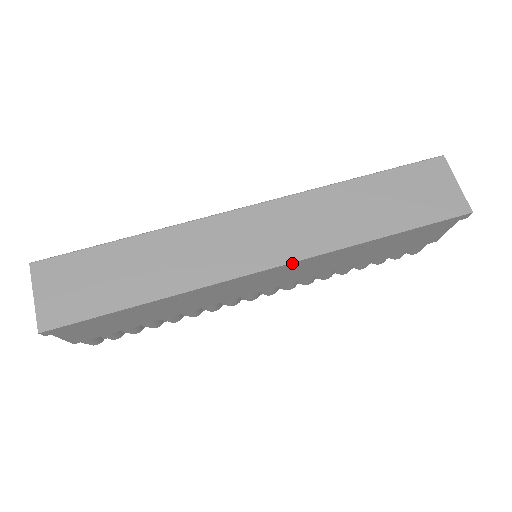
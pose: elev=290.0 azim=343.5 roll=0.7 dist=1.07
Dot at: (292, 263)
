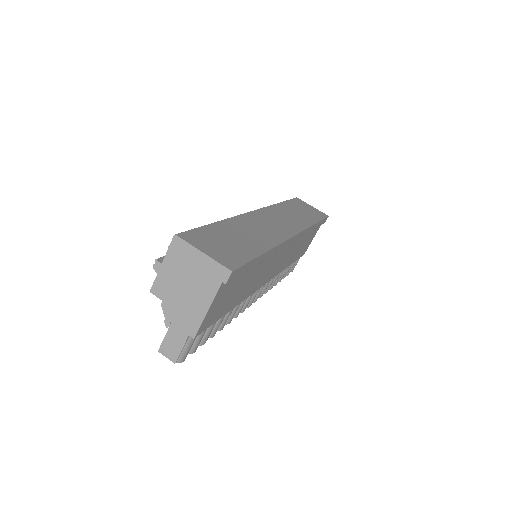
Dot at: (300, 233)
